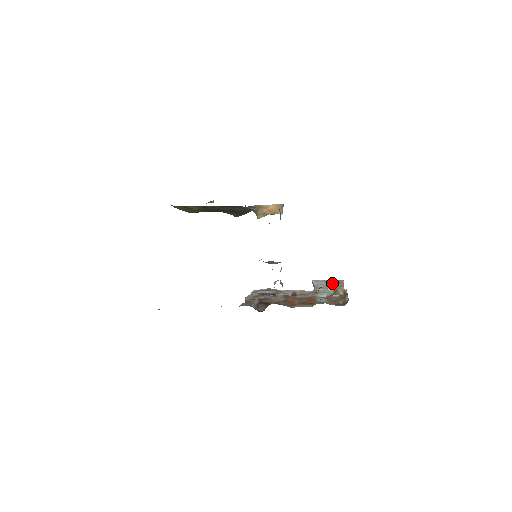
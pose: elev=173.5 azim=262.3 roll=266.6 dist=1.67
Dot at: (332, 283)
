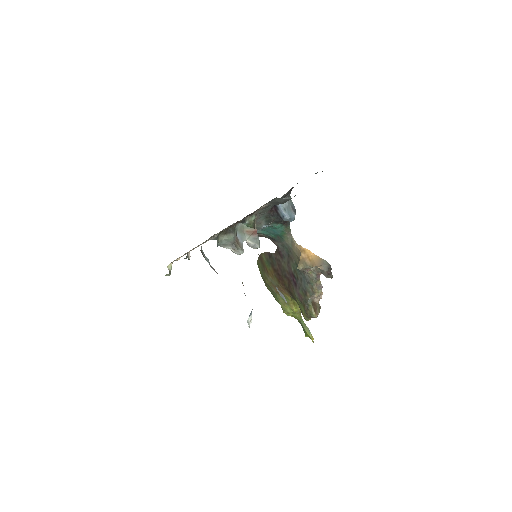
Dot at: occluded
